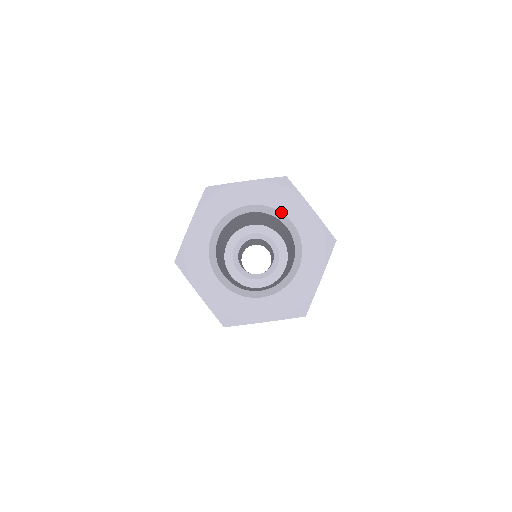
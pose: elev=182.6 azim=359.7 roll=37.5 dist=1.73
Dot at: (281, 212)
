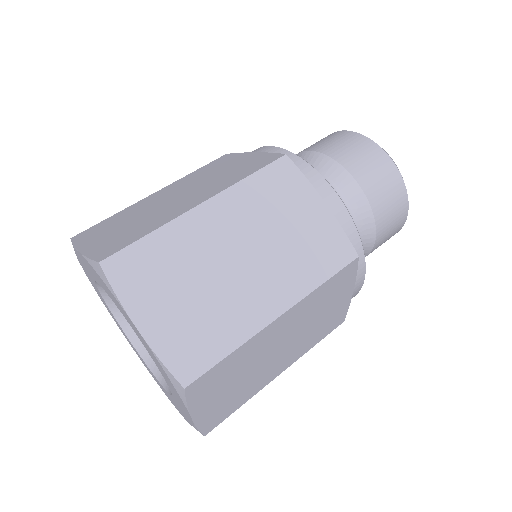
Dot at: (163, 376)
